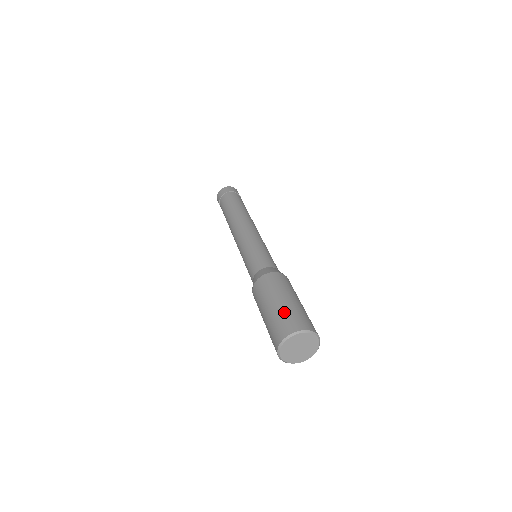
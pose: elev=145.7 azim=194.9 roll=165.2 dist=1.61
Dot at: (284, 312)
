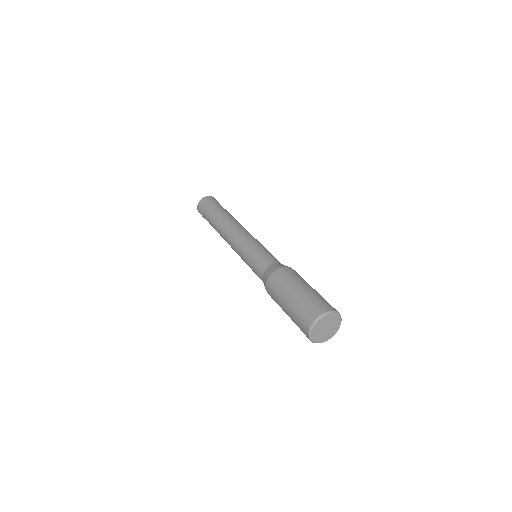
Dot at: (319, 296)
